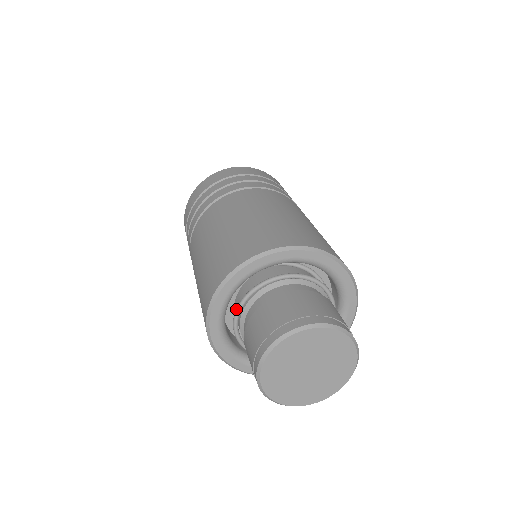
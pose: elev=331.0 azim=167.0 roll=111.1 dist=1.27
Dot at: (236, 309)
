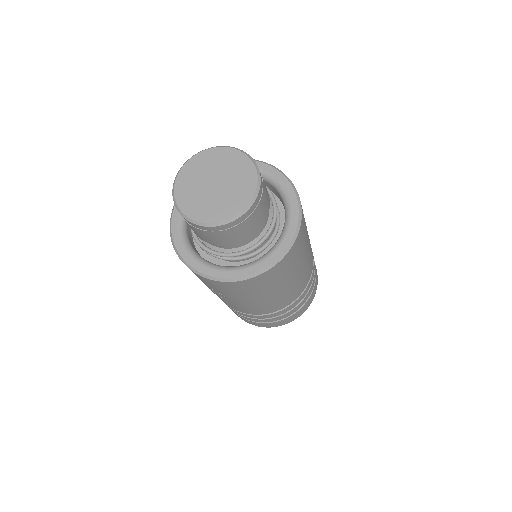
Dot at: occluded
